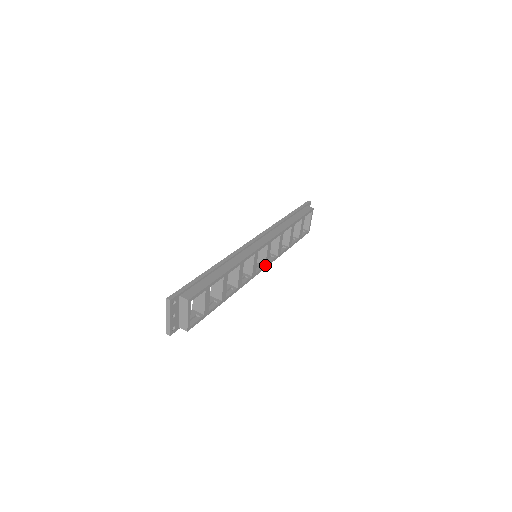
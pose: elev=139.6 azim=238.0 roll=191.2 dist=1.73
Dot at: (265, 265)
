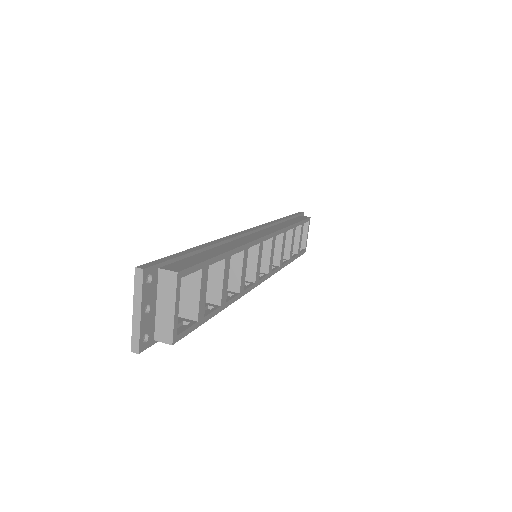
Dot at: (268, 273)
